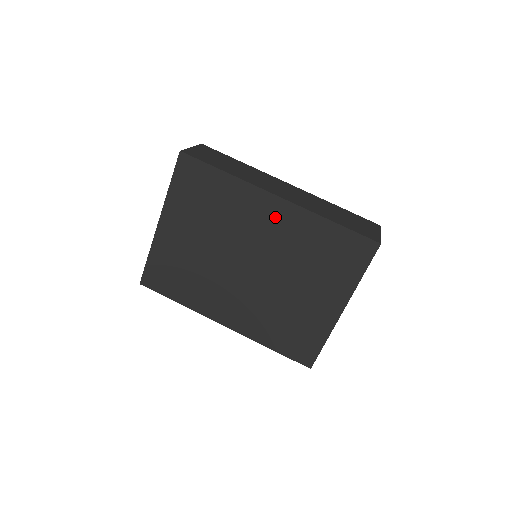
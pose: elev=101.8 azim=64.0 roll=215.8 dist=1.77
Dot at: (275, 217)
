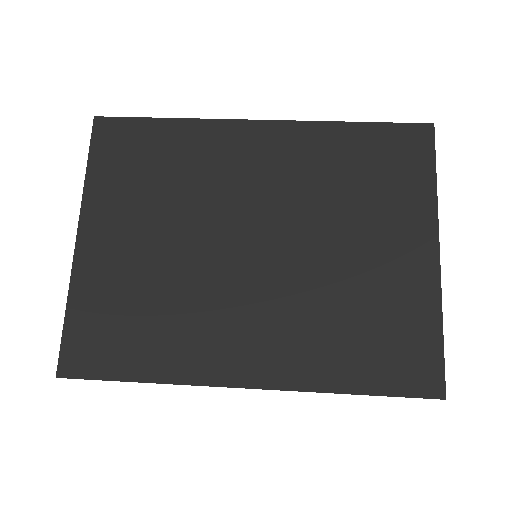
Dot at: (267, 150)
